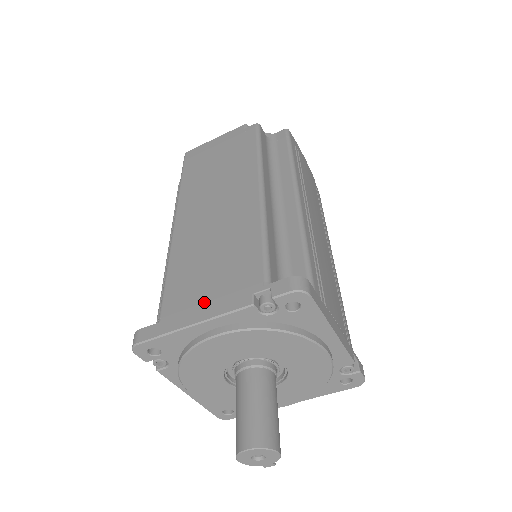
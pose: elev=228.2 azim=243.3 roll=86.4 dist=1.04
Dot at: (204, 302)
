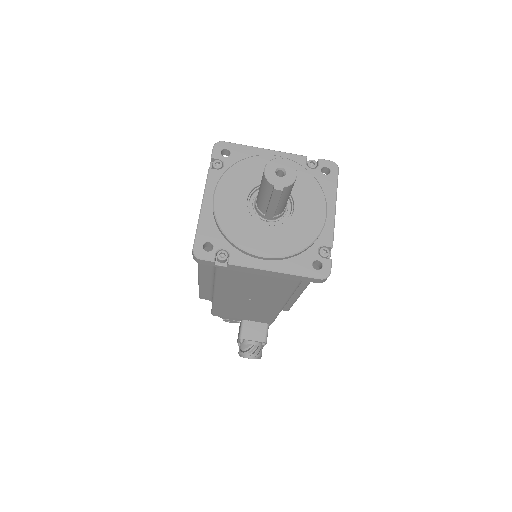
Dot at: occluded
